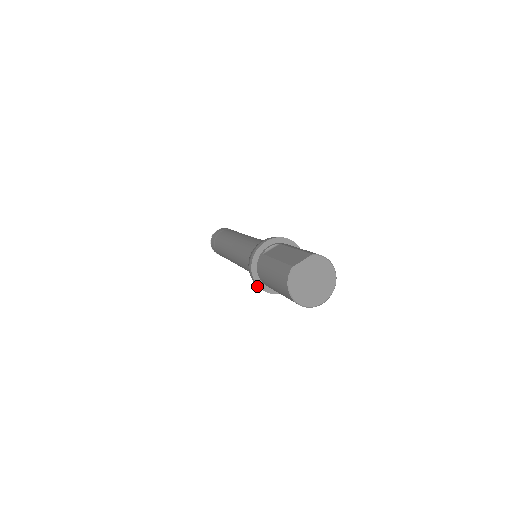
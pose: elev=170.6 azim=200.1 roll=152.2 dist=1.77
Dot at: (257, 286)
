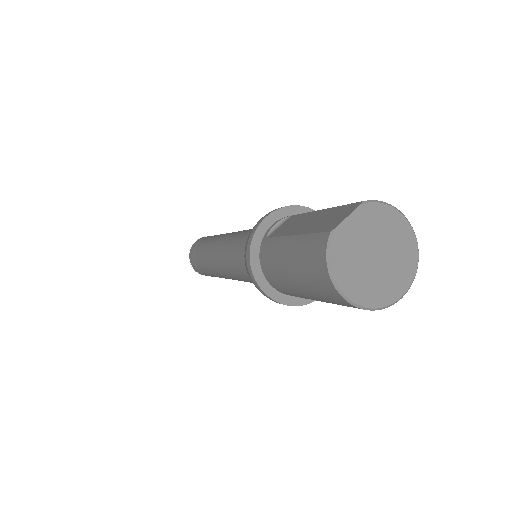
Dot at: occluded
